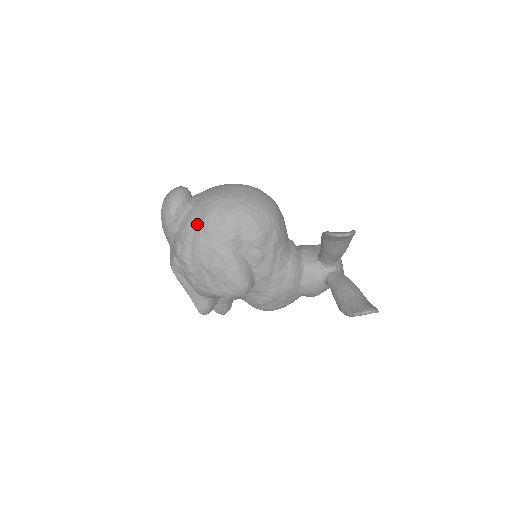
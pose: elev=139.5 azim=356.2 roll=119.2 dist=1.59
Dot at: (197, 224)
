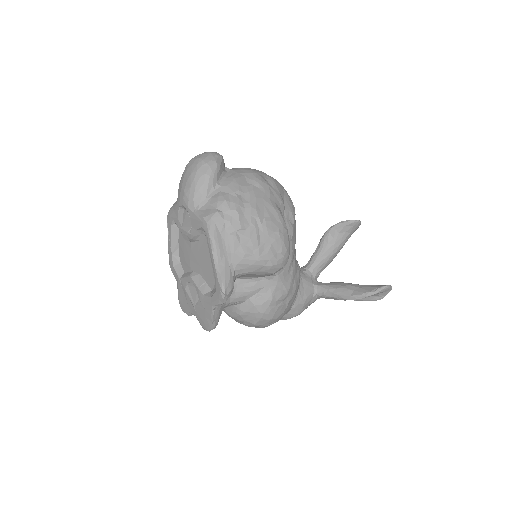
Dot at: (246, 180)
